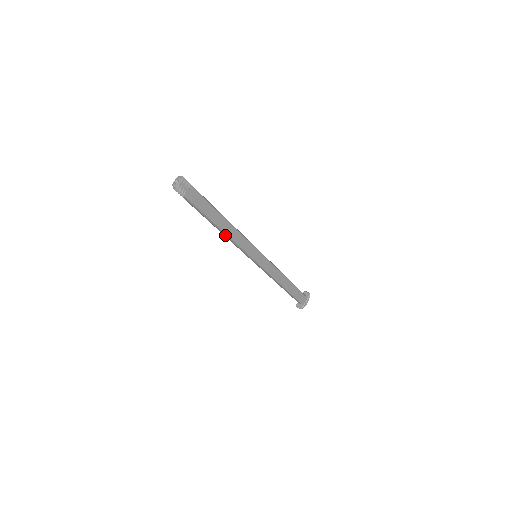
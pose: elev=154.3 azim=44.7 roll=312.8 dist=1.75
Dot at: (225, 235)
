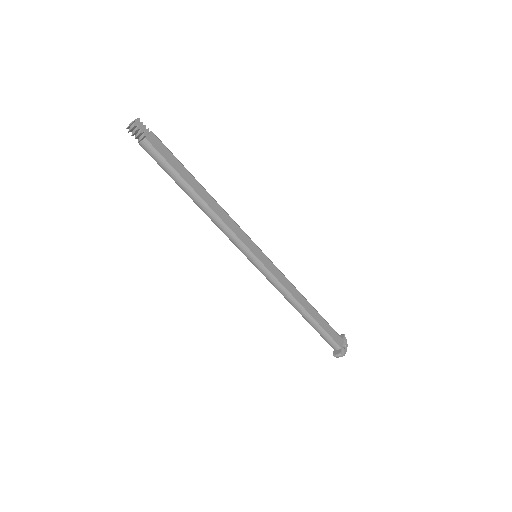
Dot at: (207, 210)
